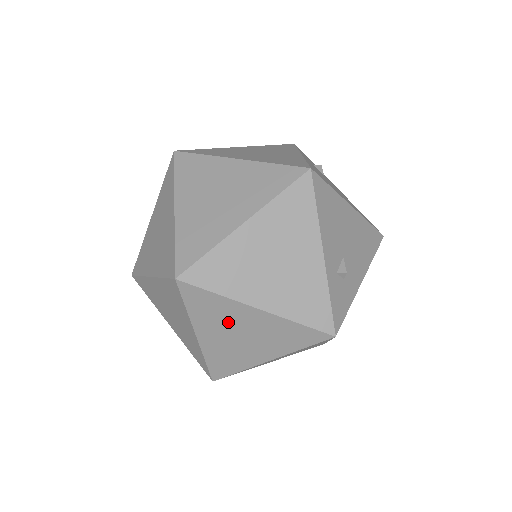
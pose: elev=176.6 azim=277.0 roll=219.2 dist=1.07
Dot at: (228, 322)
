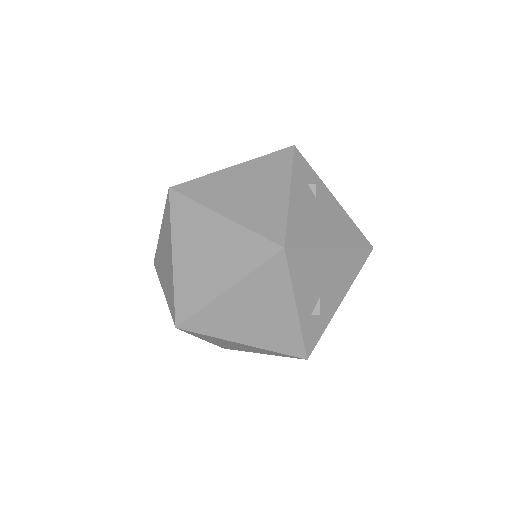
Dot at: (224, 342)
